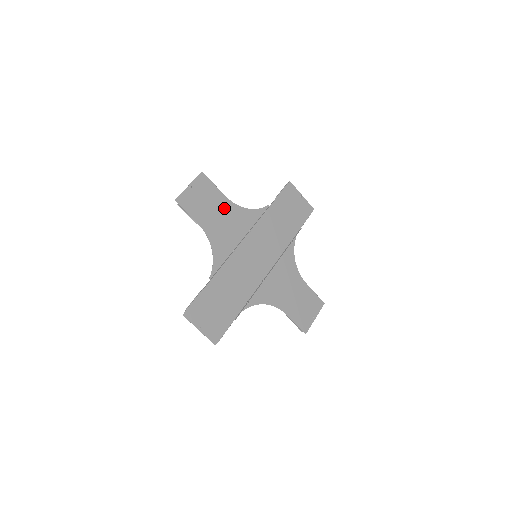
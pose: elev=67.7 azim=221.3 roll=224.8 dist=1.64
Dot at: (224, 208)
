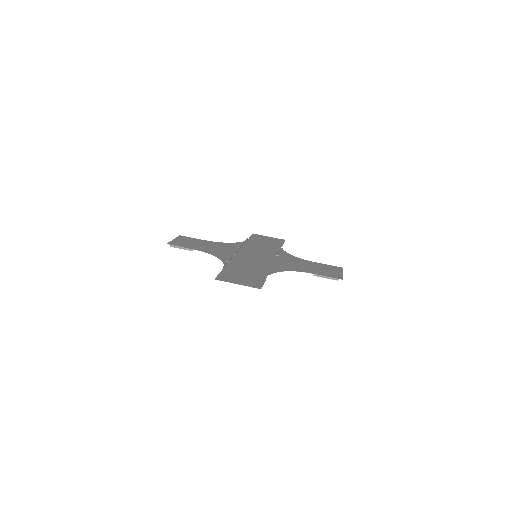
Dot at: (210, 244)
